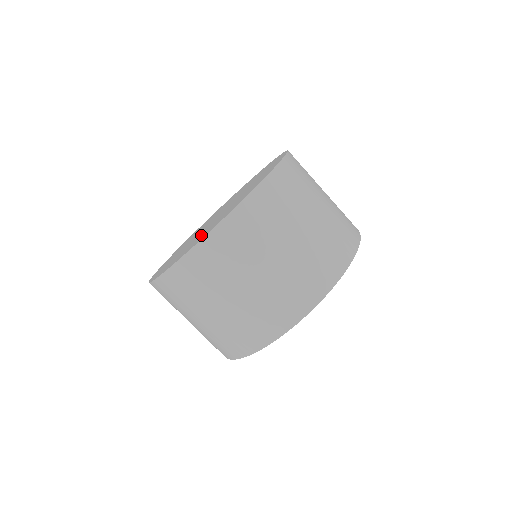
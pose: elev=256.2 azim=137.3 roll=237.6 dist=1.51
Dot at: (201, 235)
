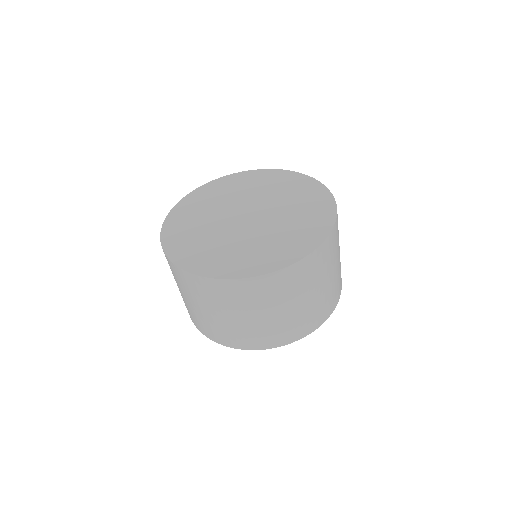
Dot at: (283, 240)
